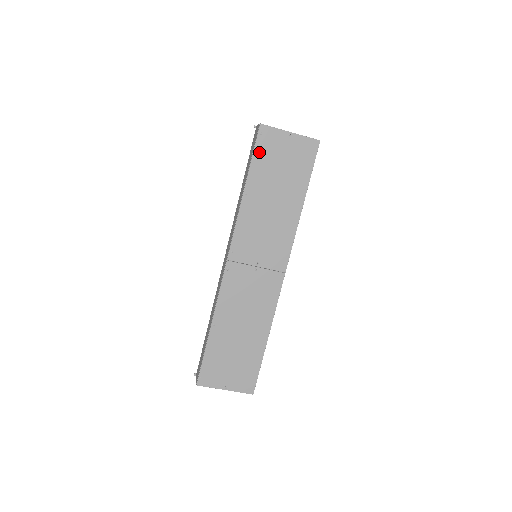
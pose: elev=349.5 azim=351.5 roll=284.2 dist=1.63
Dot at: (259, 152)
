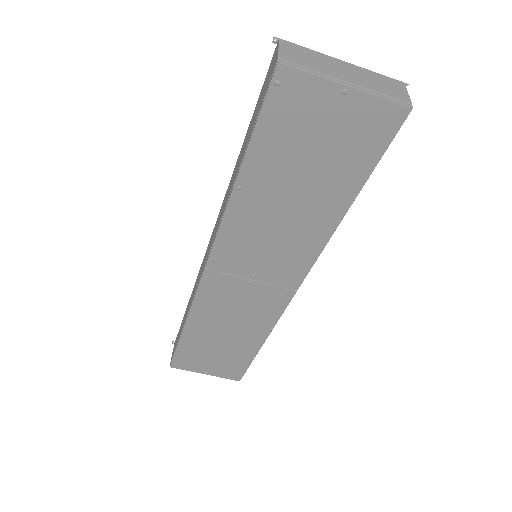
Dot at: (270, 120)
